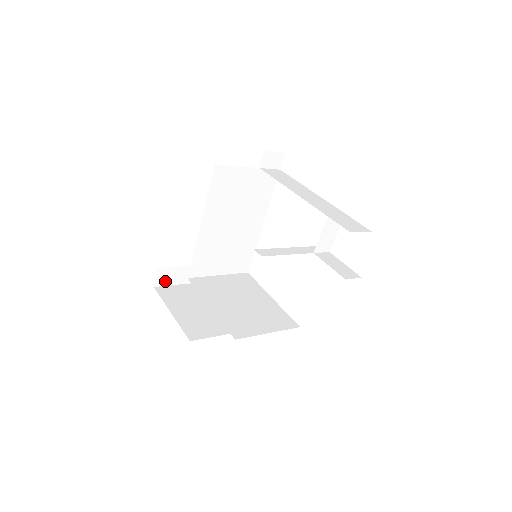
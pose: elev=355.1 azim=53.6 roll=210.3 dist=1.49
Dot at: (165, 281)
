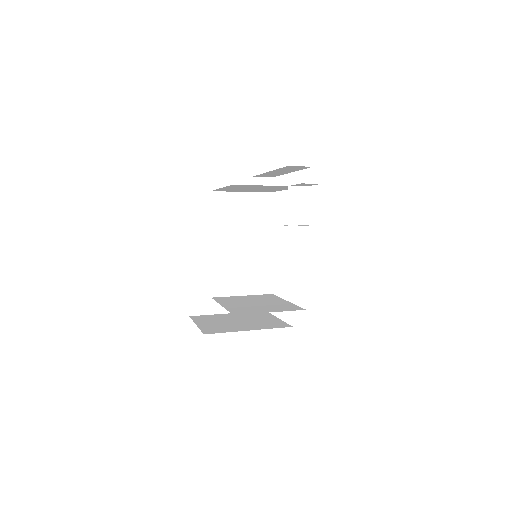
Dot at: (199, 311)
